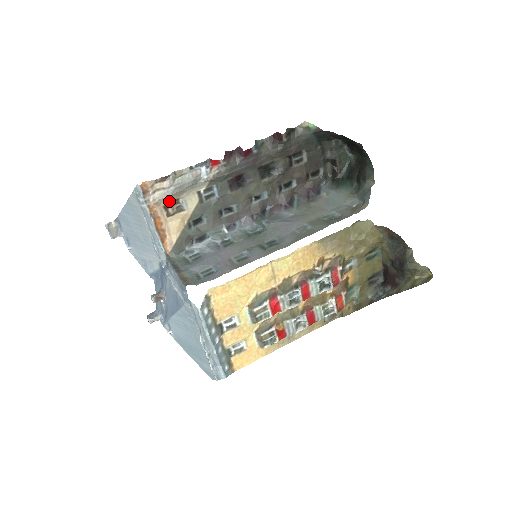
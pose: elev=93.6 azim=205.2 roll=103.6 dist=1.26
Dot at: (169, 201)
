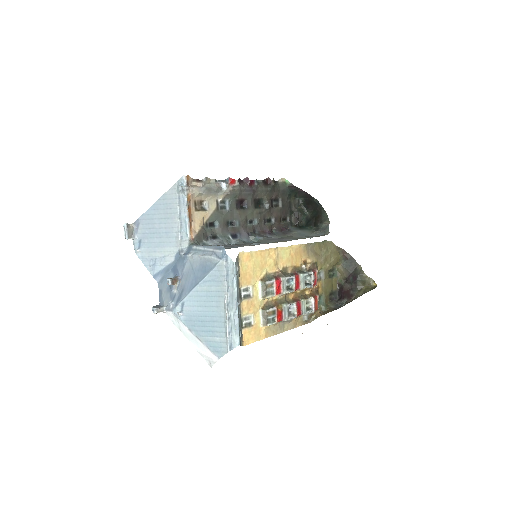
Dot at: (198, 199)
